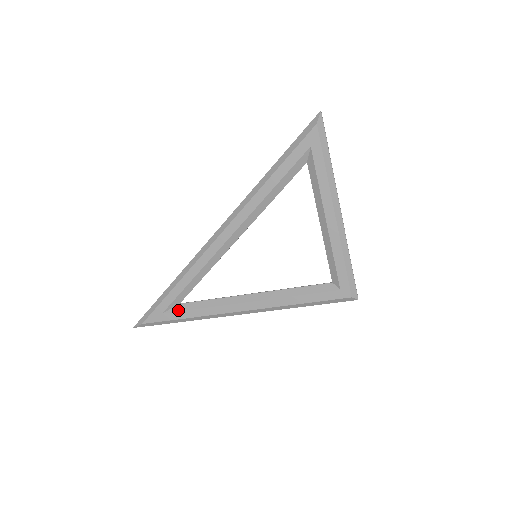
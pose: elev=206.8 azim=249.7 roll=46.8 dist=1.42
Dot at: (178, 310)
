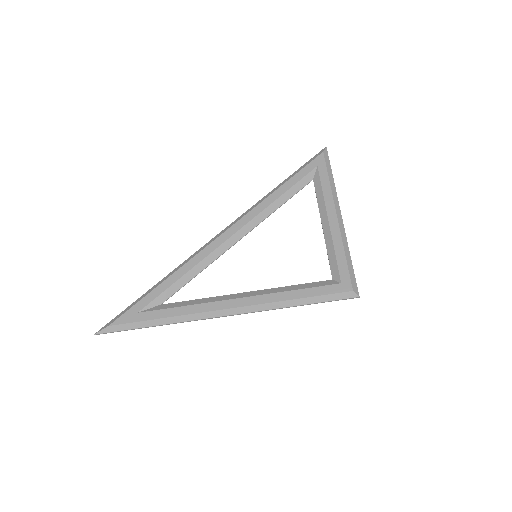
Dot at: (158, 309)
